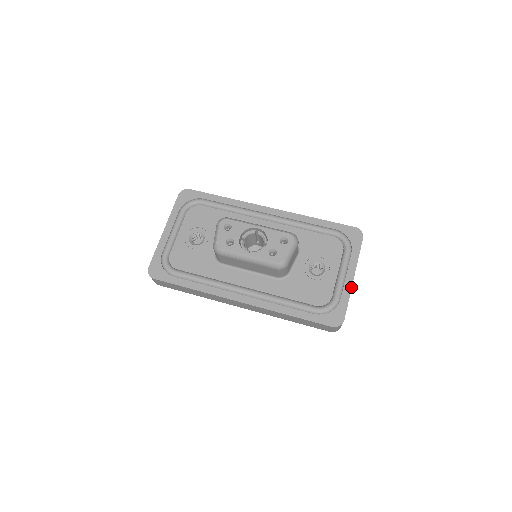
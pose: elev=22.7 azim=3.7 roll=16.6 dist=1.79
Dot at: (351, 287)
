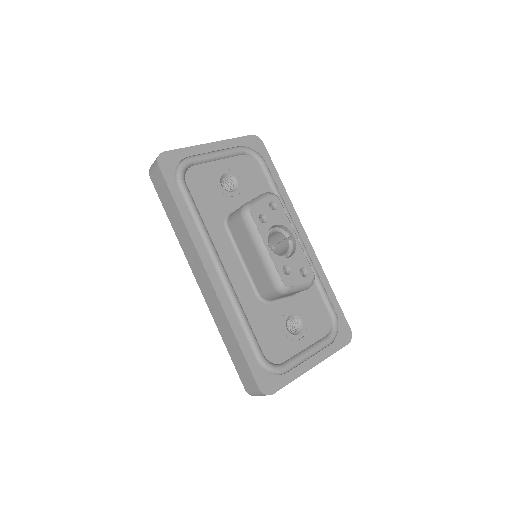
Dot at: (305, 372)
